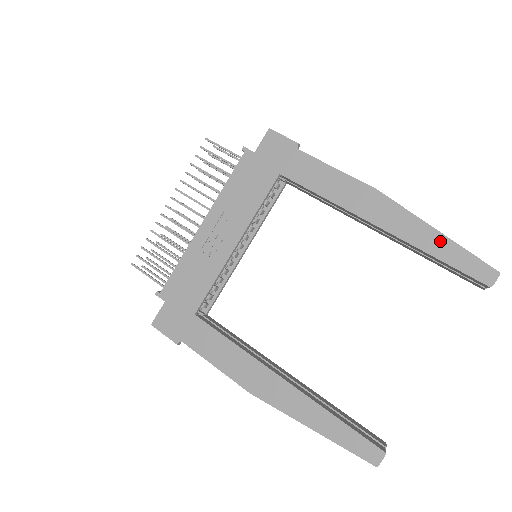
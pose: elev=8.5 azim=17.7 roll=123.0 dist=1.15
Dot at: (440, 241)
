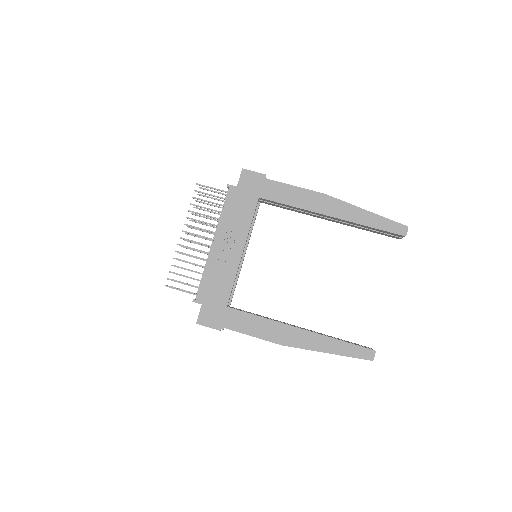
Dot at: (371, 217)
